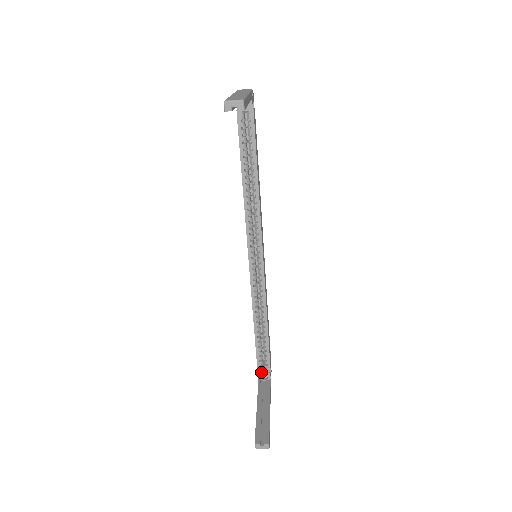
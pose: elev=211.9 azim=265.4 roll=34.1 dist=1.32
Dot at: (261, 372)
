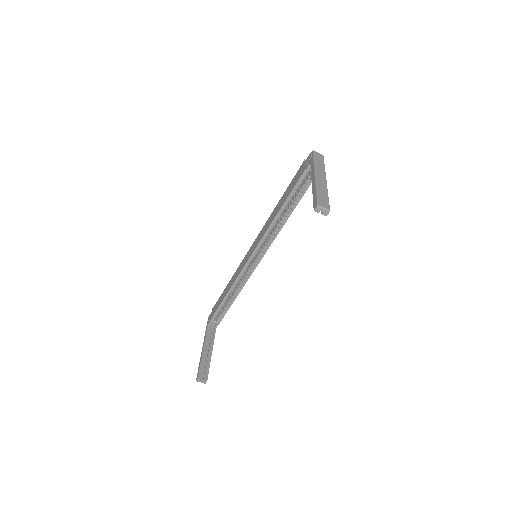
Dot at: (212, 321)
